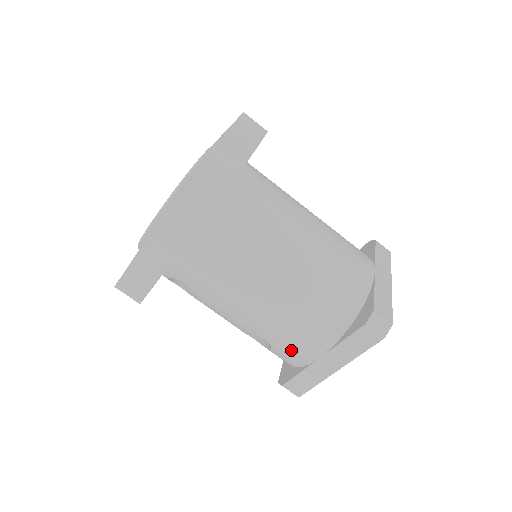
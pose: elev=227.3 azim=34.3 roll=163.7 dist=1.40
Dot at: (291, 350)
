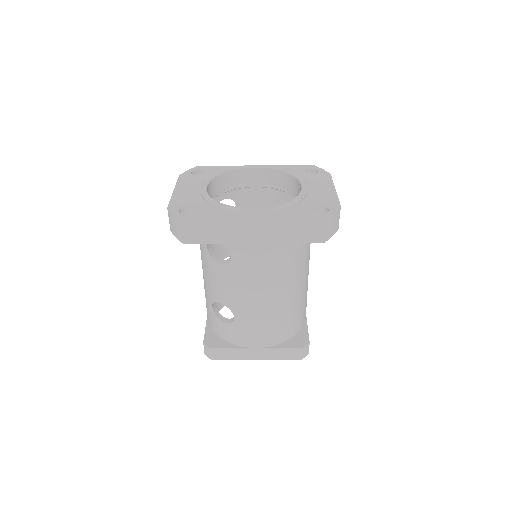
Dot at: (244, 334)
